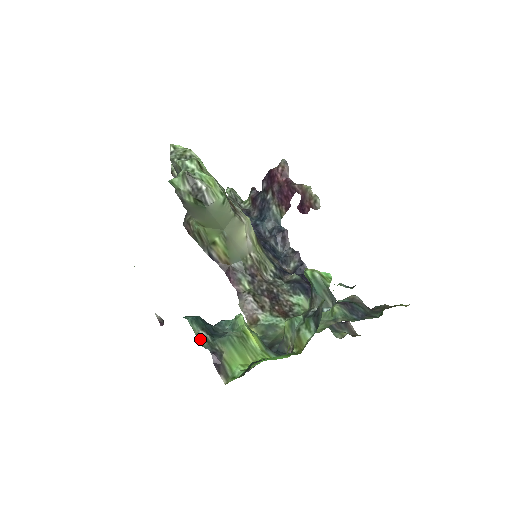
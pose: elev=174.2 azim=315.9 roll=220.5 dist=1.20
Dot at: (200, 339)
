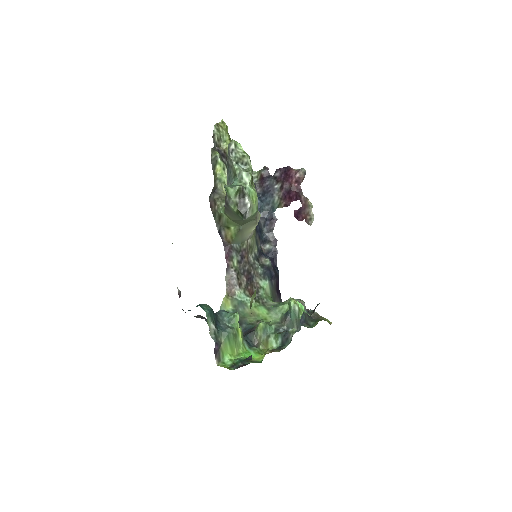
Dot at: (210, 330)
